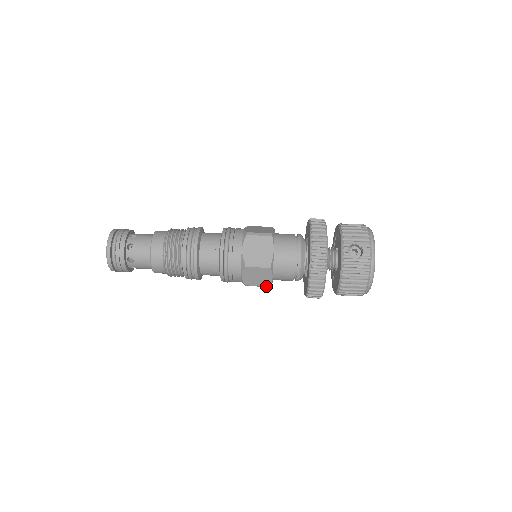
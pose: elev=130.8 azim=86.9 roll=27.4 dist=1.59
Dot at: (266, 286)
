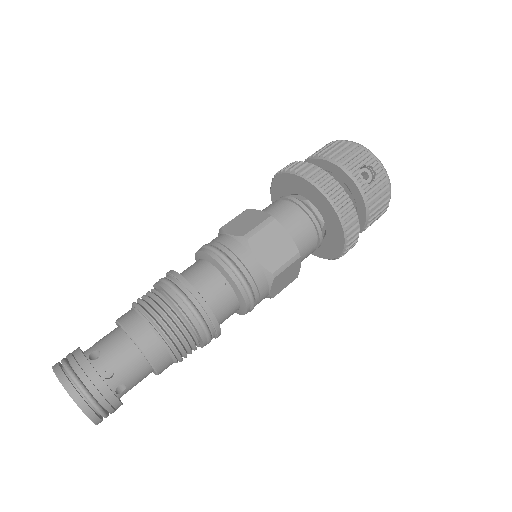
Dot at: occluded
